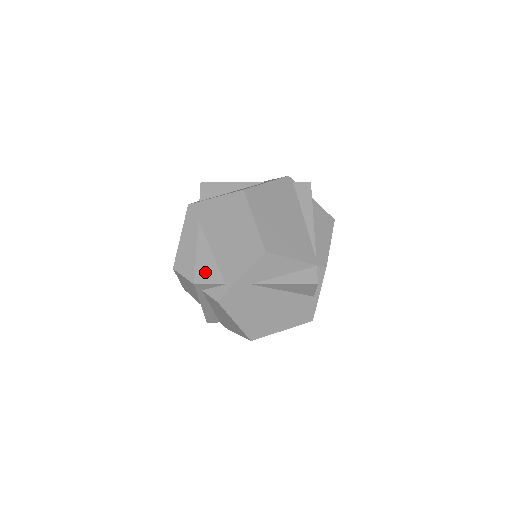
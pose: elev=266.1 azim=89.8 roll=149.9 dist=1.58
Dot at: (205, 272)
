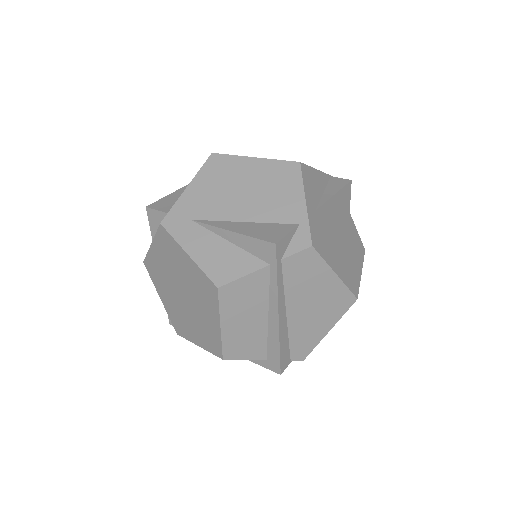
Dot at: (267, 232)
